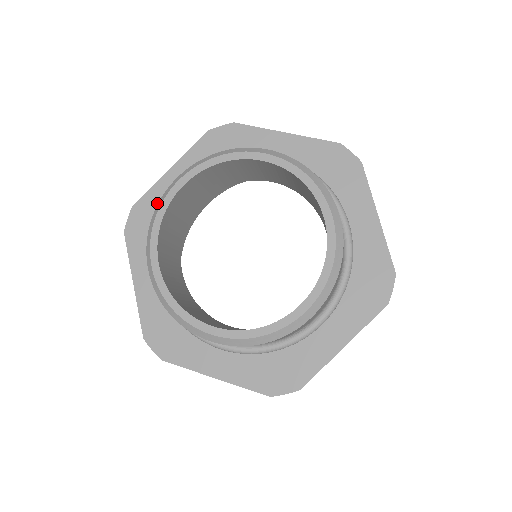
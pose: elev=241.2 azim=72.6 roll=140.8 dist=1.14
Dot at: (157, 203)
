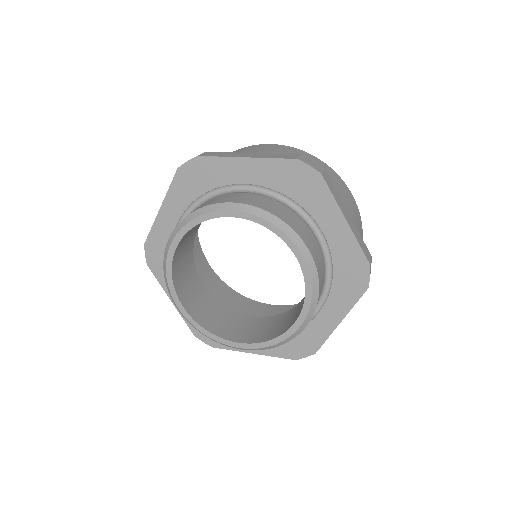
Dot at: (162, 238)
